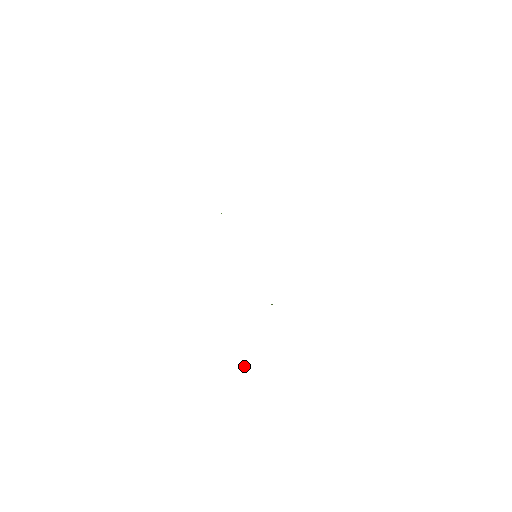
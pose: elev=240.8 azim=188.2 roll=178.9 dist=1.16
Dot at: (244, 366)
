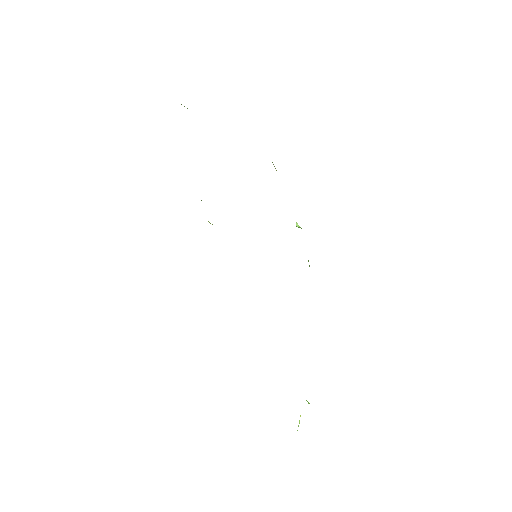
Dot at: occluded
